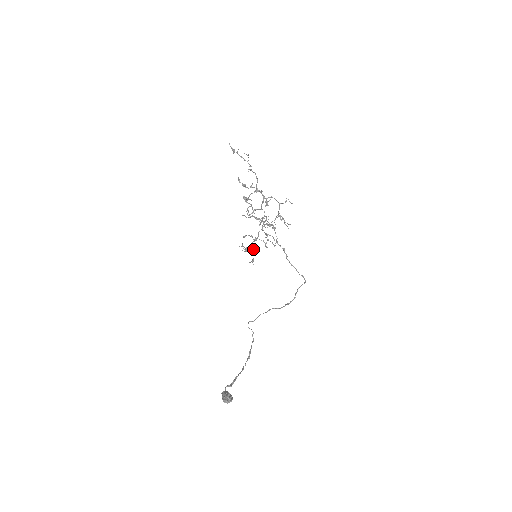
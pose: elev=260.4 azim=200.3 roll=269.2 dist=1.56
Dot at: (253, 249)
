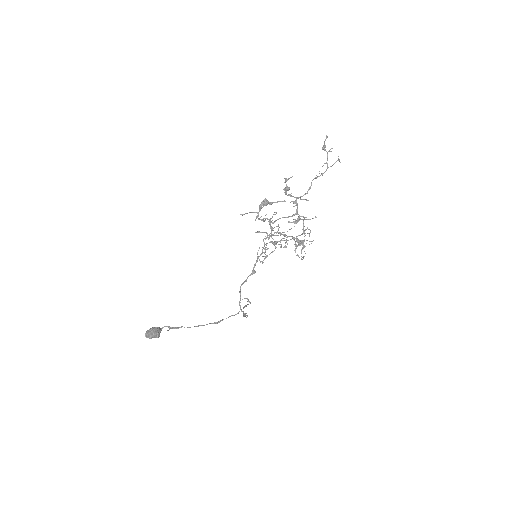
Dot at: occluded
